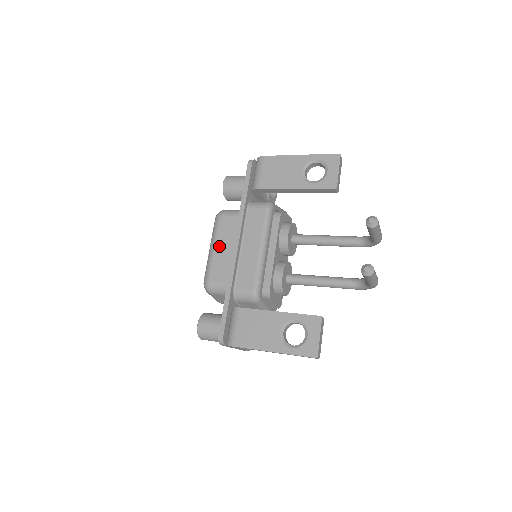
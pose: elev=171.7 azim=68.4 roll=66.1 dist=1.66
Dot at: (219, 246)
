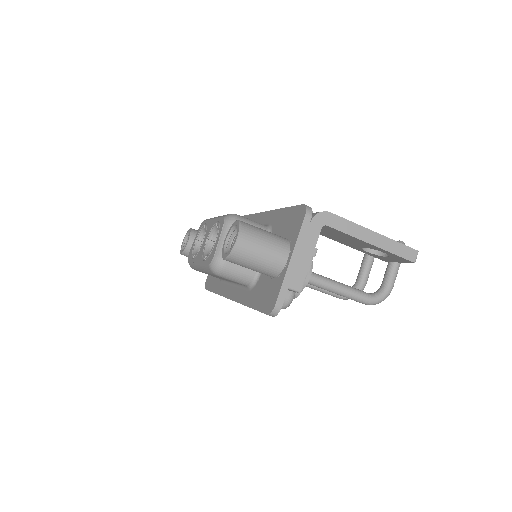
Dot at: occluded
